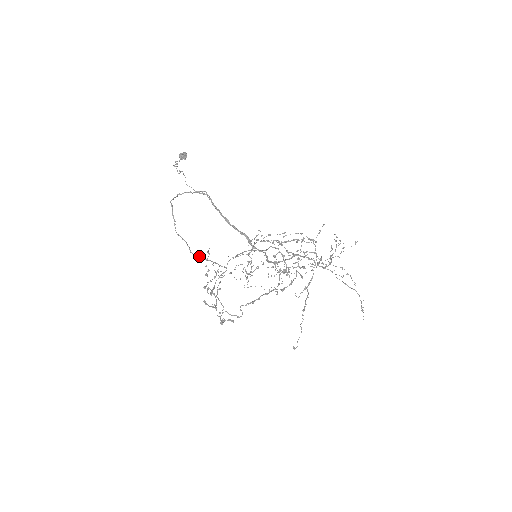
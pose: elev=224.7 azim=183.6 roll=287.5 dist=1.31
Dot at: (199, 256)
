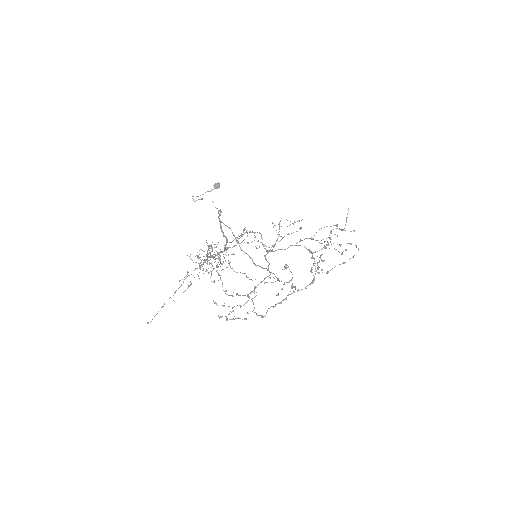
Dot at: (259, 266)
